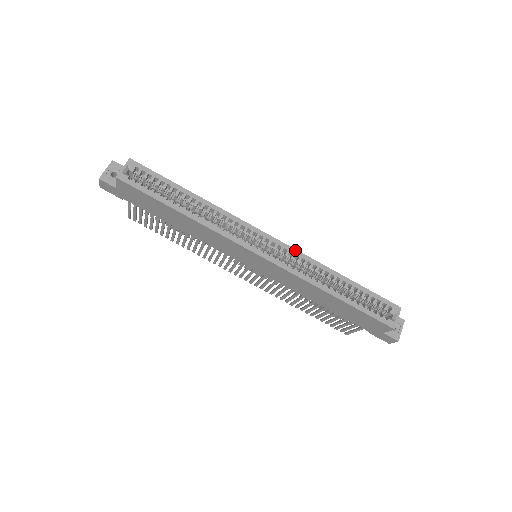
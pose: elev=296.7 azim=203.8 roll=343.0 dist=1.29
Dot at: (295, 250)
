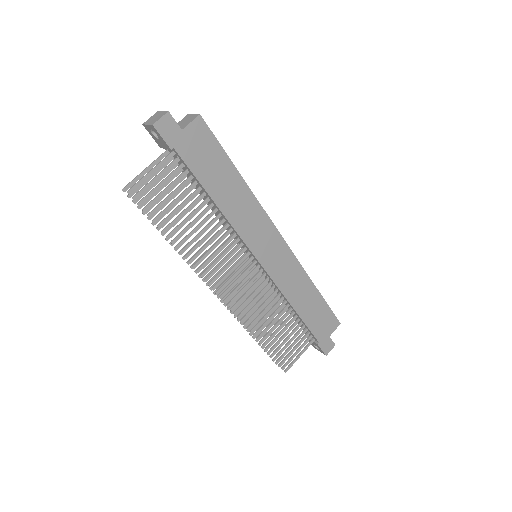
Dot at: occluded
